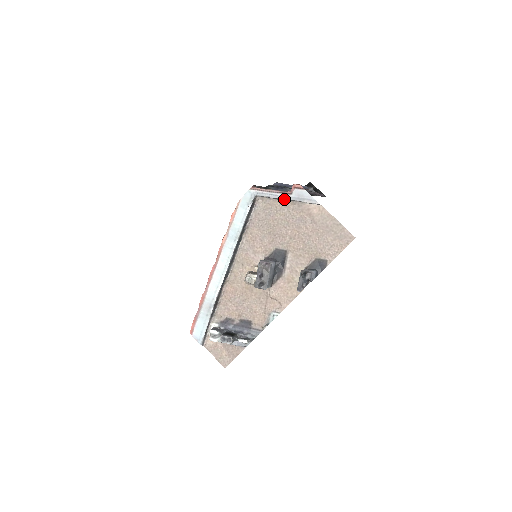
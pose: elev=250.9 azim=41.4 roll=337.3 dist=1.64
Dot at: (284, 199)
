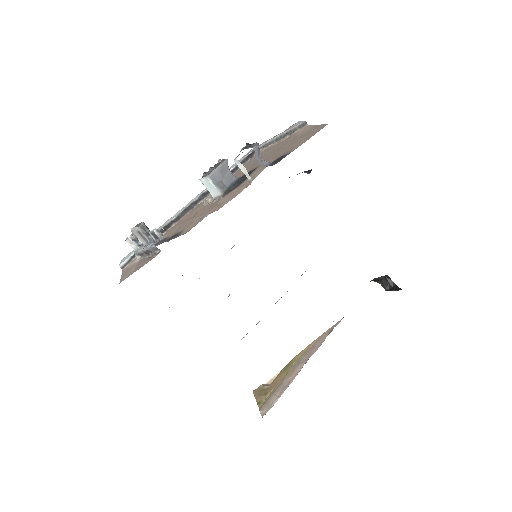
Dot at: (278, 138)
